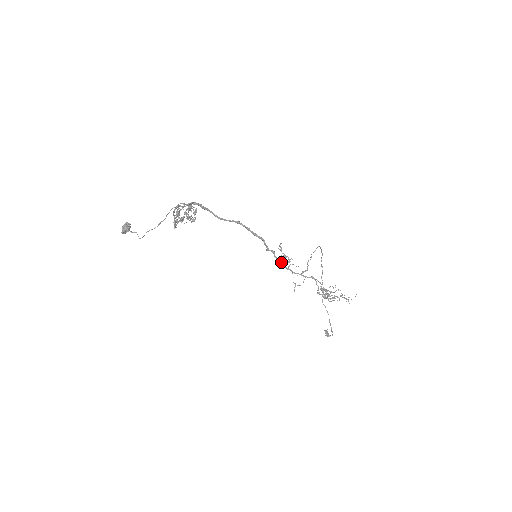
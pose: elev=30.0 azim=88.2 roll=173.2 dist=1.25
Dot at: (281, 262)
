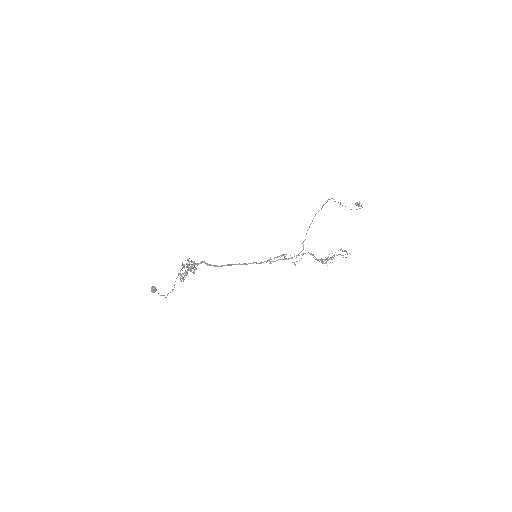
Dot at: occluded
